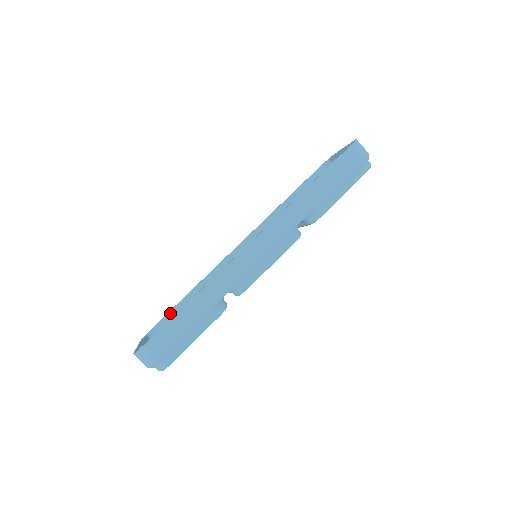
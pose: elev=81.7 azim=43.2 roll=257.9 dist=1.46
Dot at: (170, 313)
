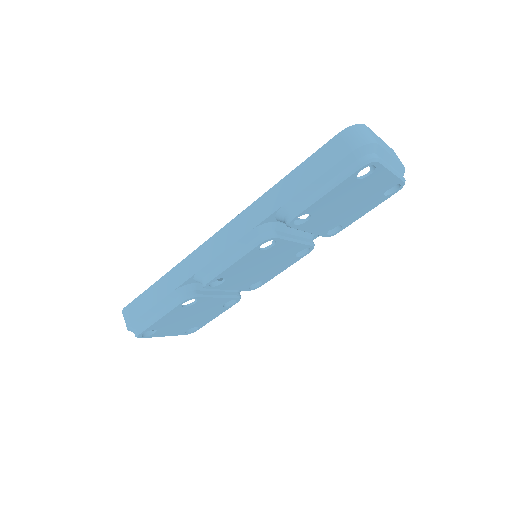
Dot at: occluded
